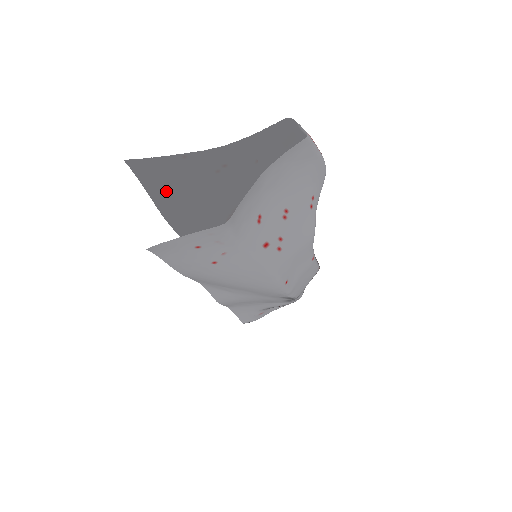
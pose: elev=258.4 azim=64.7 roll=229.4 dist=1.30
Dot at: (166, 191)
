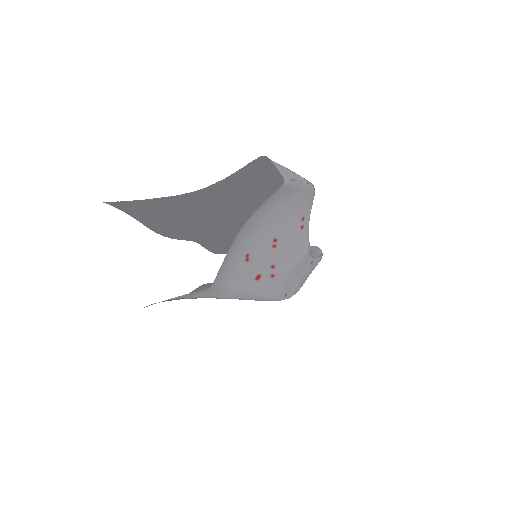
Dot at: (153, 218)
